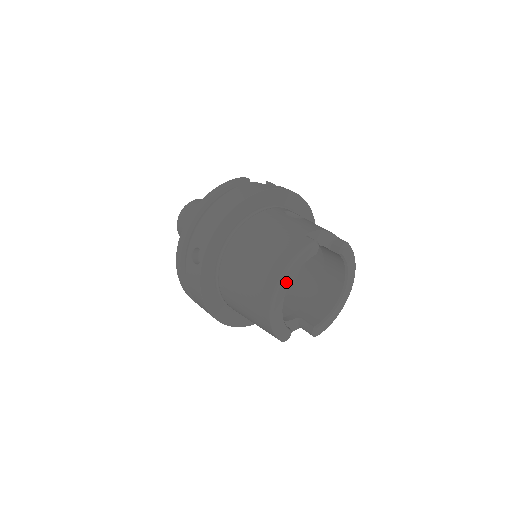
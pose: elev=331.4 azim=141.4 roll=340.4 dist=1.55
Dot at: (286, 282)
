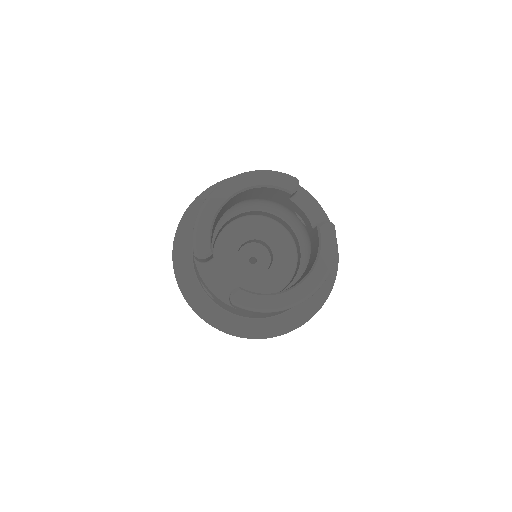
Dot at: (241, 183)
